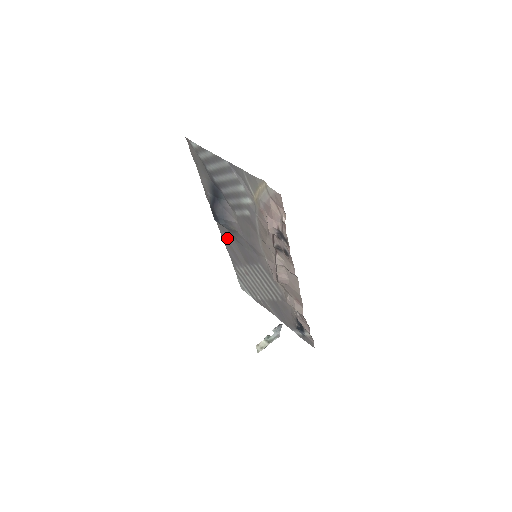
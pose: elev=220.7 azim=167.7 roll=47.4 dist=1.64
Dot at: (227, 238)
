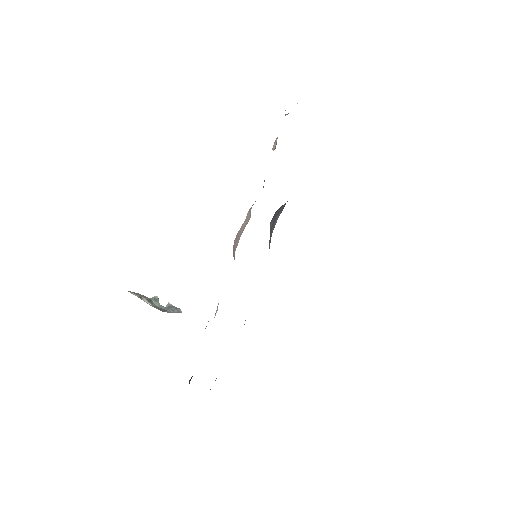
Dot at: occluded
